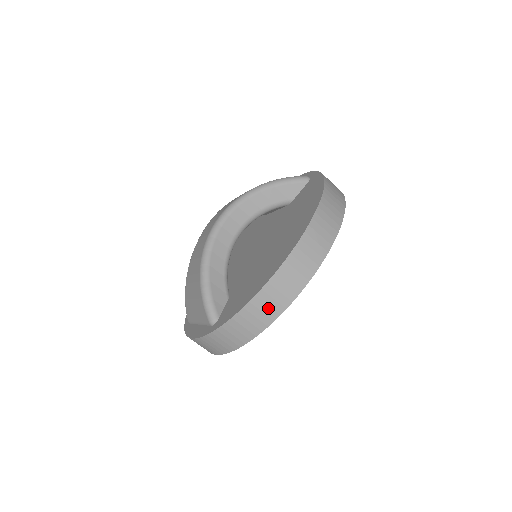
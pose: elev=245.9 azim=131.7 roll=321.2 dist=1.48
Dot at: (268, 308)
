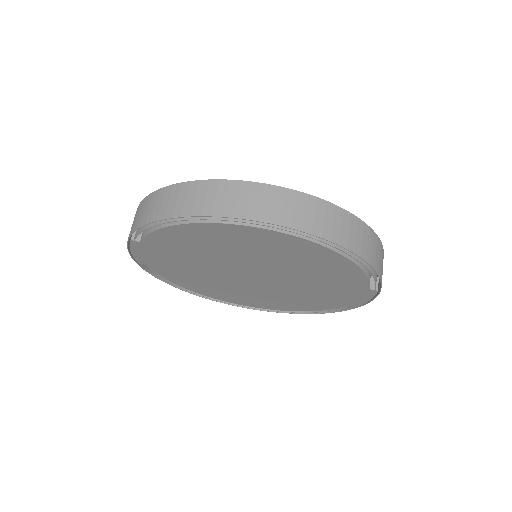
Dot at: (183, 201)
